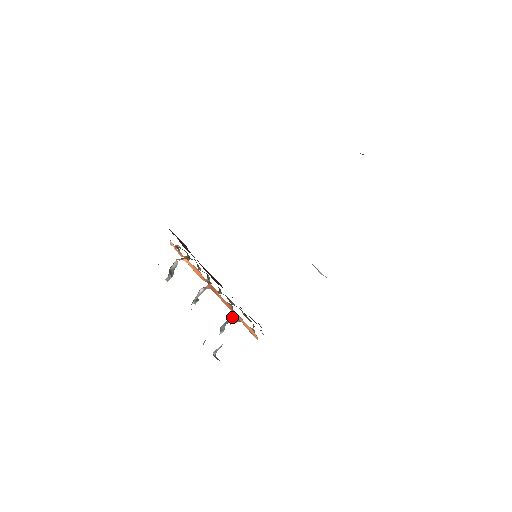
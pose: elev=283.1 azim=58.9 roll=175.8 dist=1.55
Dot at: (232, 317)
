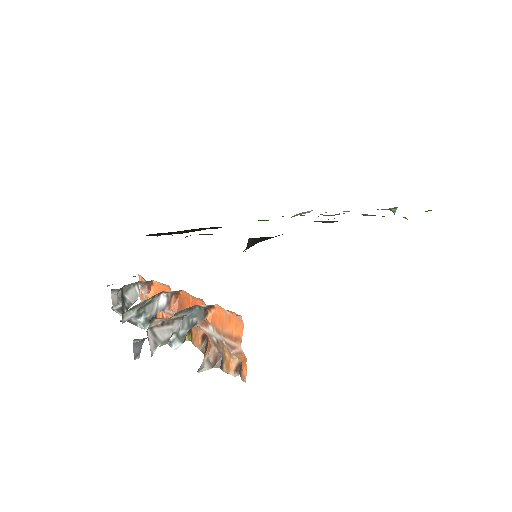
Dot at: (202, 314)
